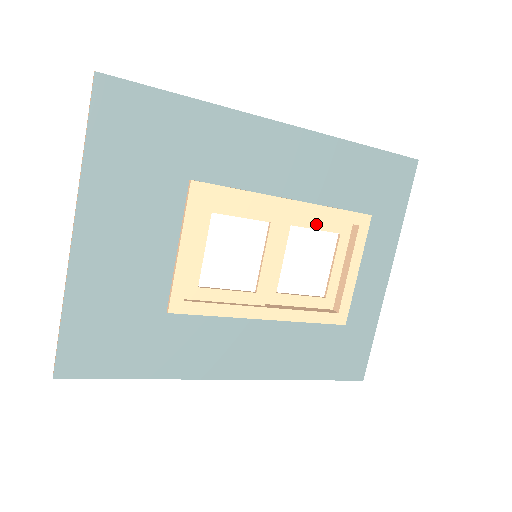
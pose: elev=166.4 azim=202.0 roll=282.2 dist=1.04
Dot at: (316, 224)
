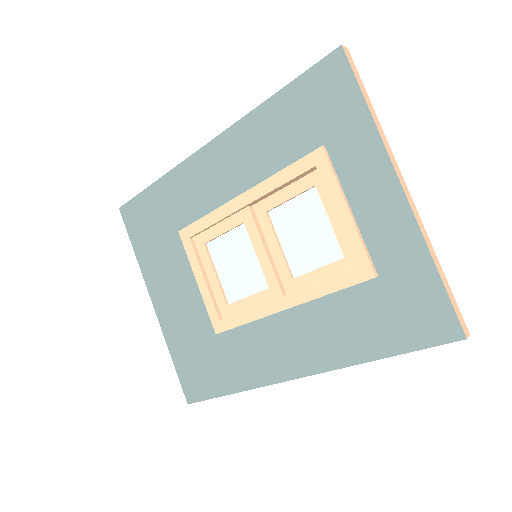
Dot at: (287, 195)
